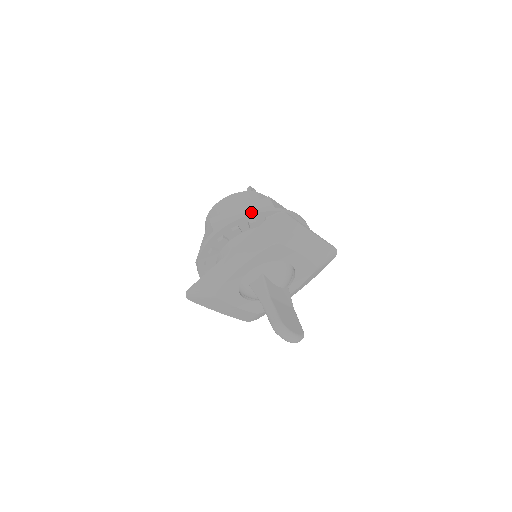
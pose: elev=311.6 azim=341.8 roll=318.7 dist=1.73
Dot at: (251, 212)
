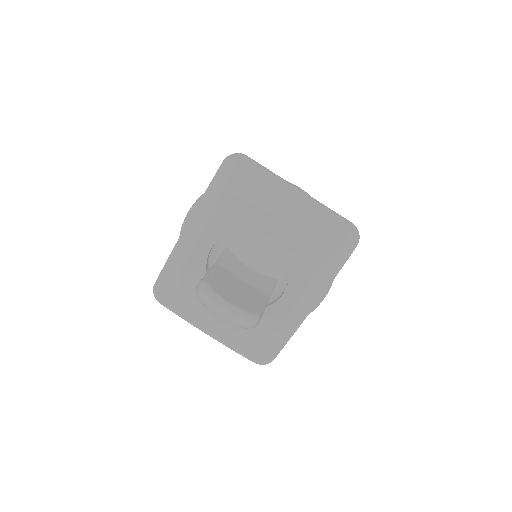
Dot at: occluded
